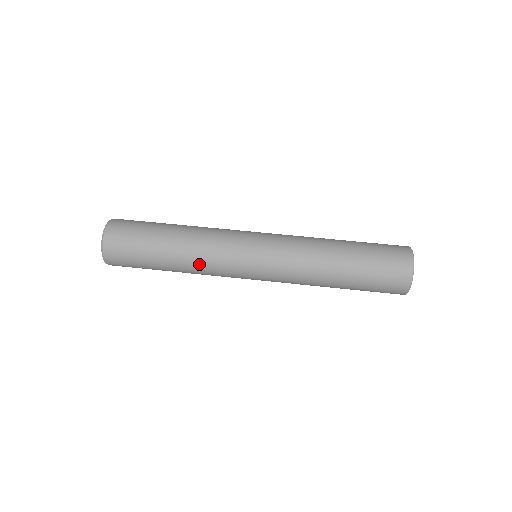
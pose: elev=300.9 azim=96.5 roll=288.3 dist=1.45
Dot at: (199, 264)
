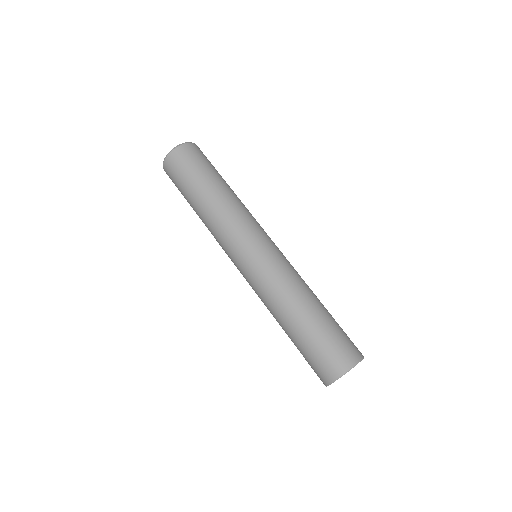
Dot at: (218, 217)
